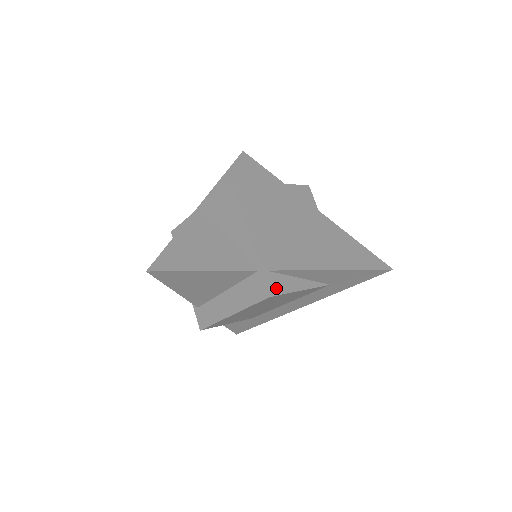
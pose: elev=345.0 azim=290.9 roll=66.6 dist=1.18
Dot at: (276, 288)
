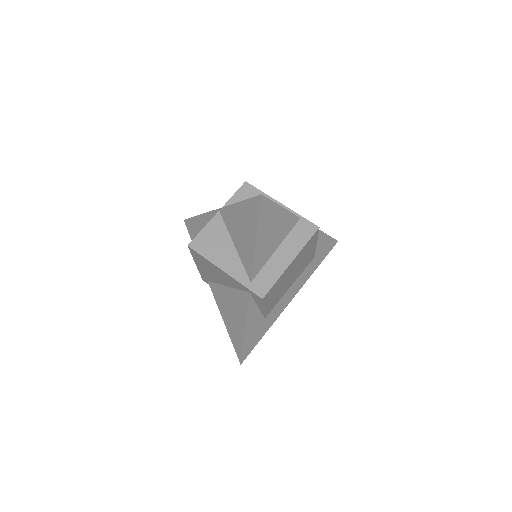
Dot at: occluded
